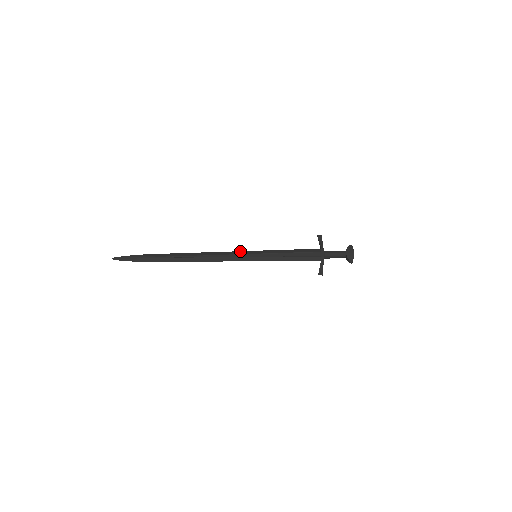
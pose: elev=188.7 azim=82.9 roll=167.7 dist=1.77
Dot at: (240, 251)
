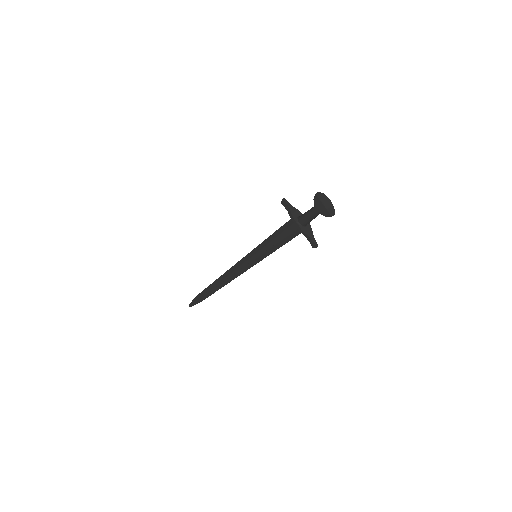
Dot at: (243, 258)
